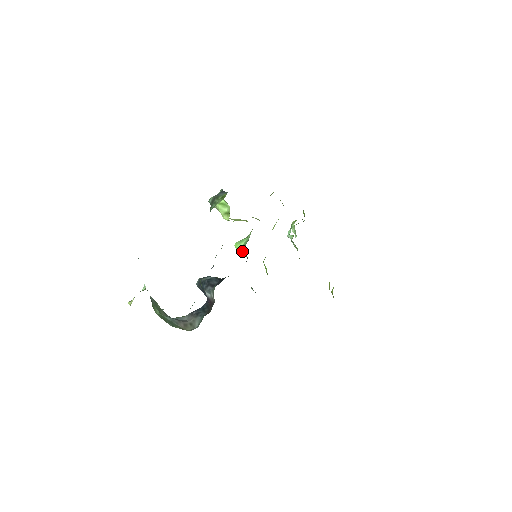
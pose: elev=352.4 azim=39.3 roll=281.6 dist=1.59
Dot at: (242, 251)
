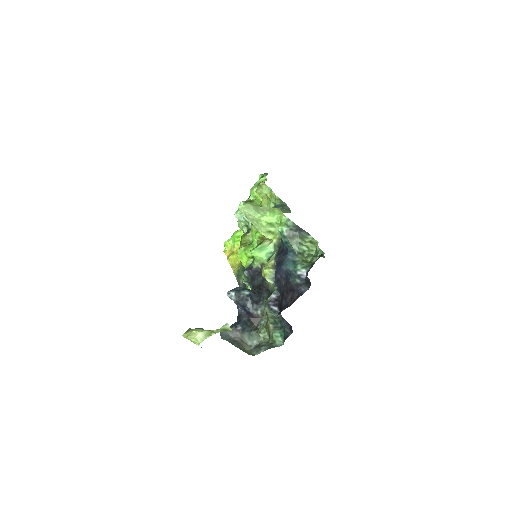
Dot at: (261, 259)
